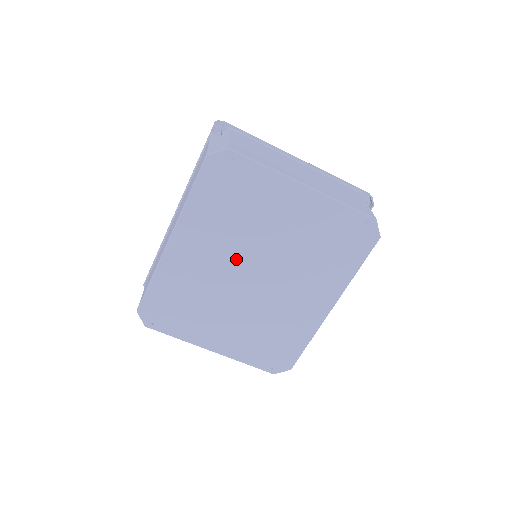
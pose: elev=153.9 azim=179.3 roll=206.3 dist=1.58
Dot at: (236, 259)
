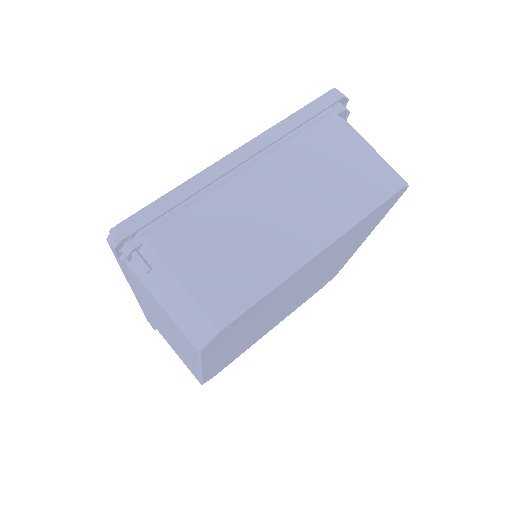
Dot at: (269, 316)
